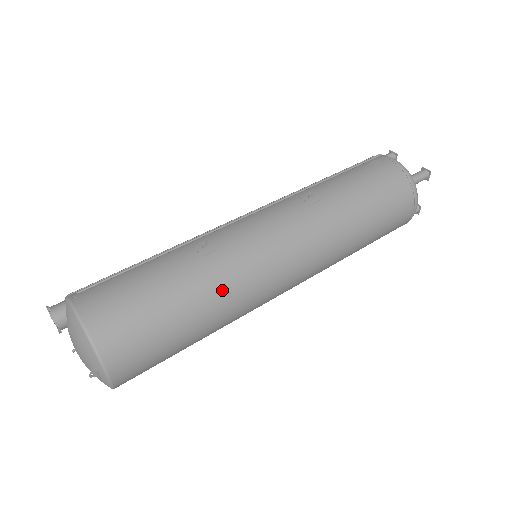
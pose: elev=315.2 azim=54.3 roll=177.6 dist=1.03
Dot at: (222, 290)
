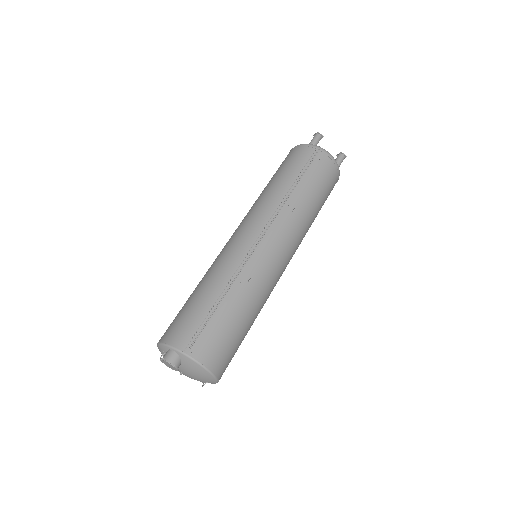
Dot at: (262, 305)
